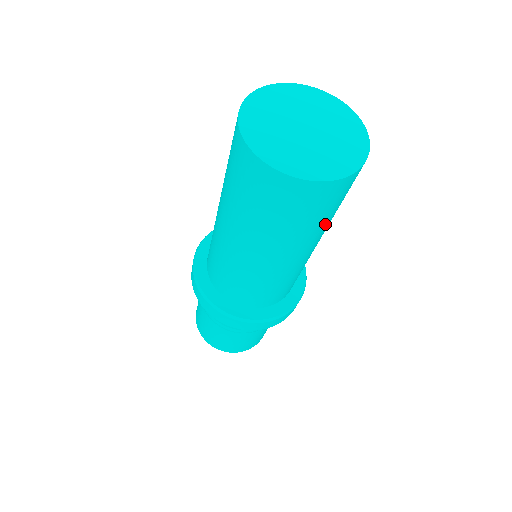
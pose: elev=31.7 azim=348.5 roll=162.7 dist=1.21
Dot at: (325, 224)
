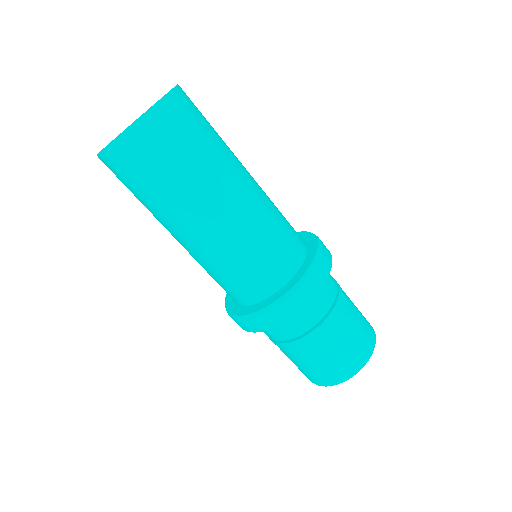
Dot at: (179, 186)
